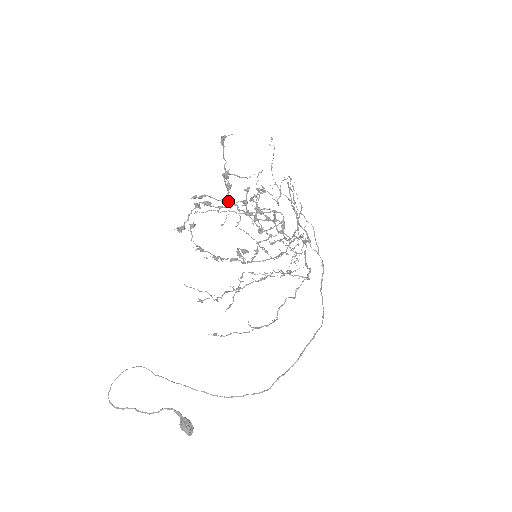
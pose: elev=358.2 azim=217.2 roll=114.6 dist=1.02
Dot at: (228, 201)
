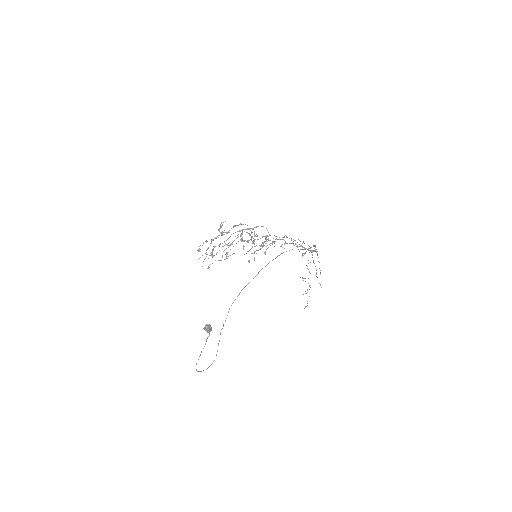
Dot at: occluded
